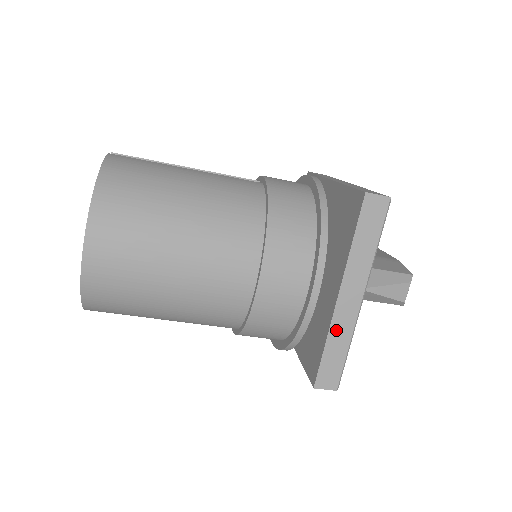
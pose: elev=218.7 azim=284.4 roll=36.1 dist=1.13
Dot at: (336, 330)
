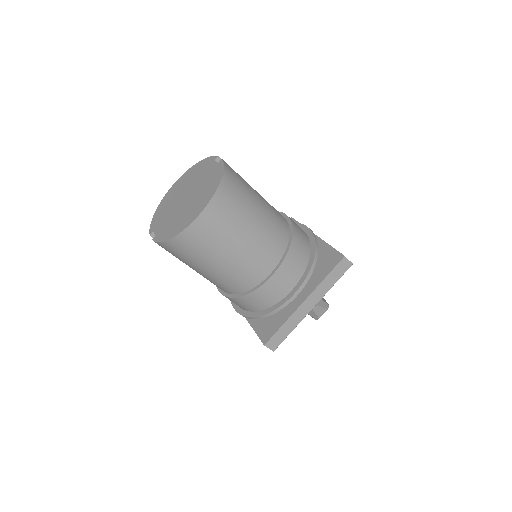
Dot at: (293, 318)
